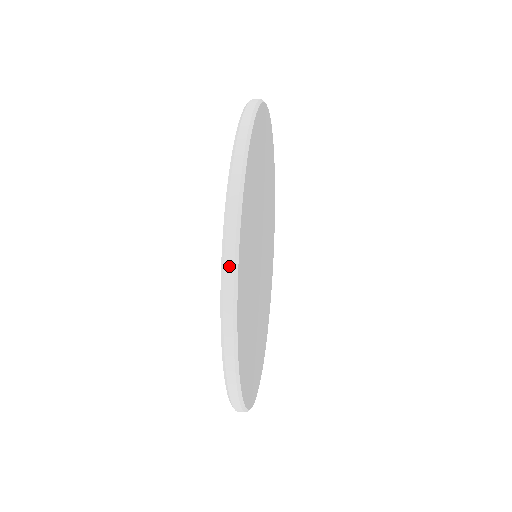
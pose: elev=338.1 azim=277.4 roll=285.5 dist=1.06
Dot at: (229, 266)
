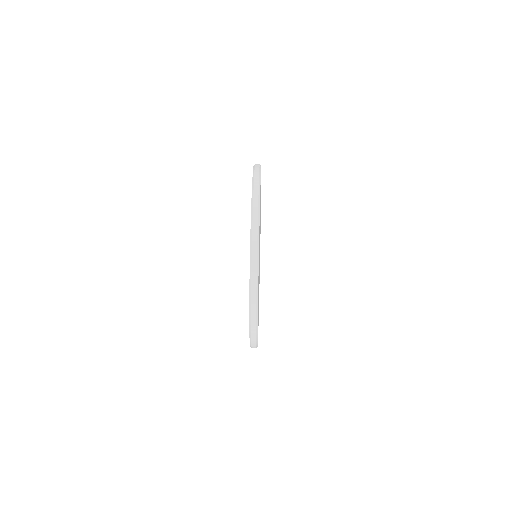
Dot at: (253, 316)
